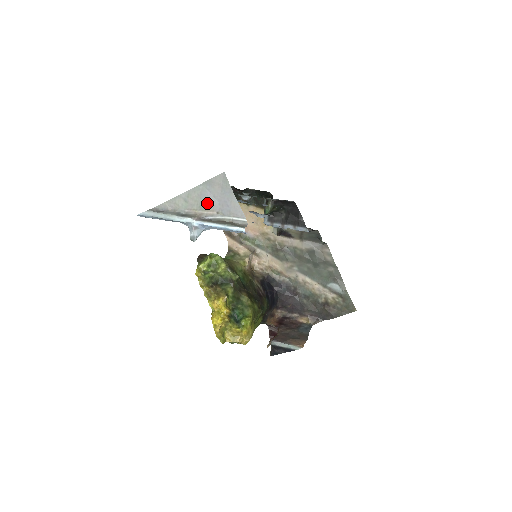
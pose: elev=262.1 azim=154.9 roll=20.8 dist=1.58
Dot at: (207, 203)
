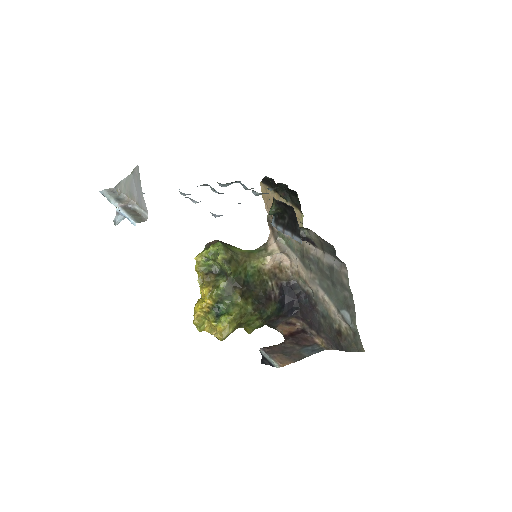
Dot at: (132, 192)
